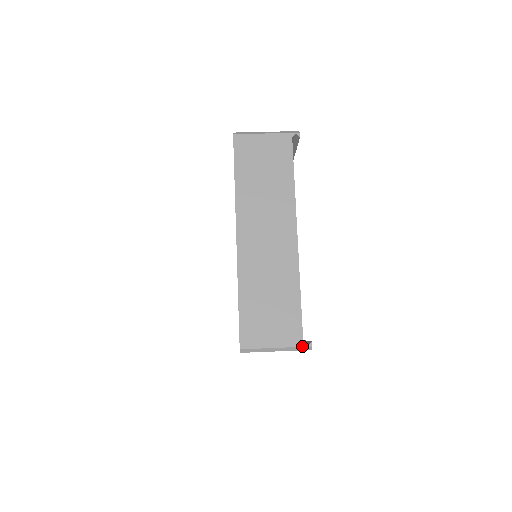
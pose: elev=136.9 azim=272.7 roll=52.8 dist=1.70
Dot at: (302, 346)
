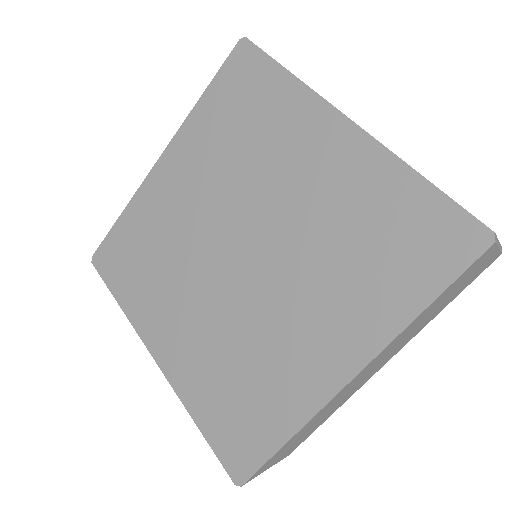
Dot at: (500, 244)
